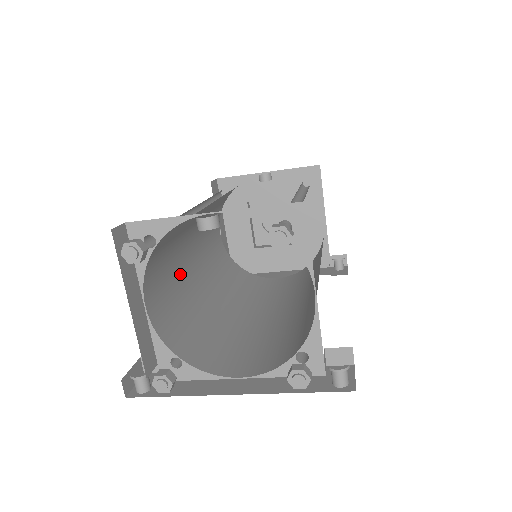
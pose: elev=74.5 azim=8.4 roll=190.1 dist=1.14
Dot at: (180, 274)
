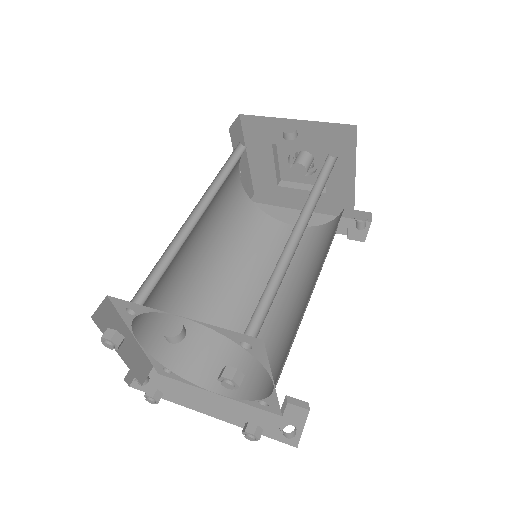
Dot at: (179, 273)
